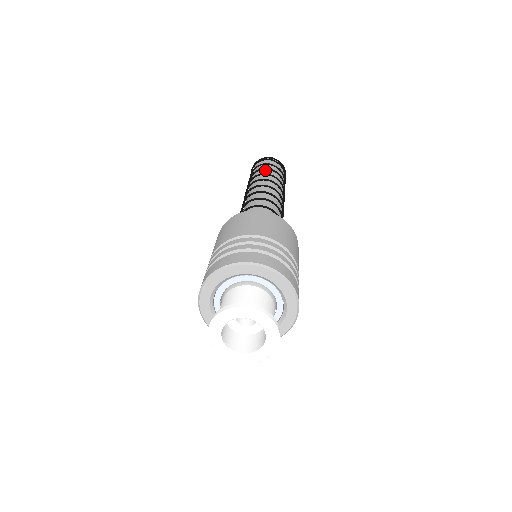
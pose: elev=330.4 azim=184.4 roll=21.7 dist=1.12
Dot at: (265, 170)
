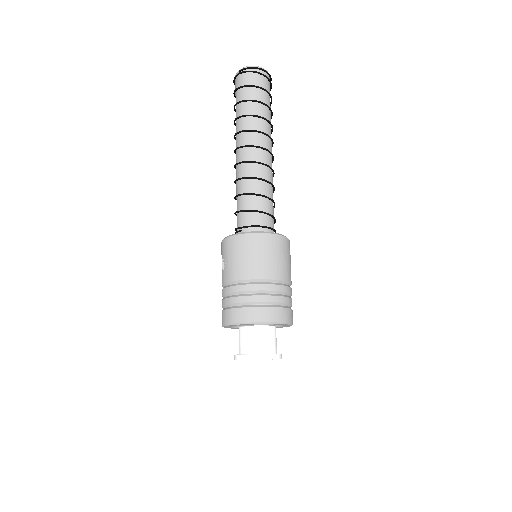
Dot at: (267, 107)
